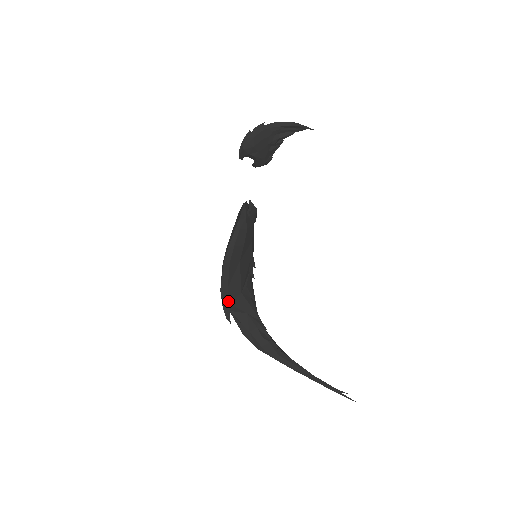
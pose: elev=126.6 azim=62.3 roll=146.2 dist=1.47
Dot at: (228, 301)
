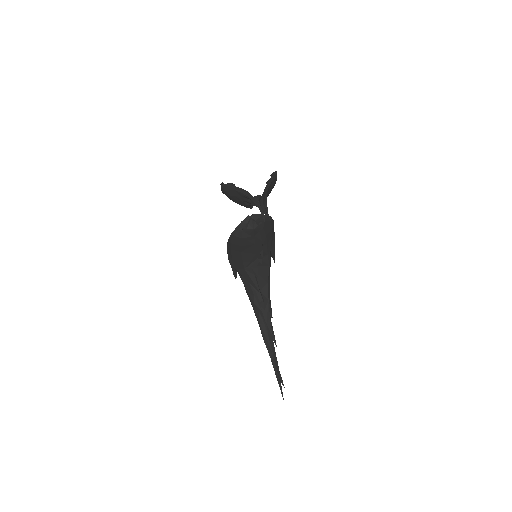
Dot at: (234, 267)
